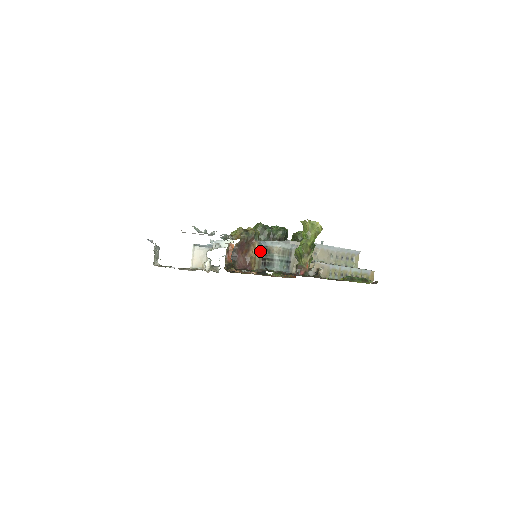
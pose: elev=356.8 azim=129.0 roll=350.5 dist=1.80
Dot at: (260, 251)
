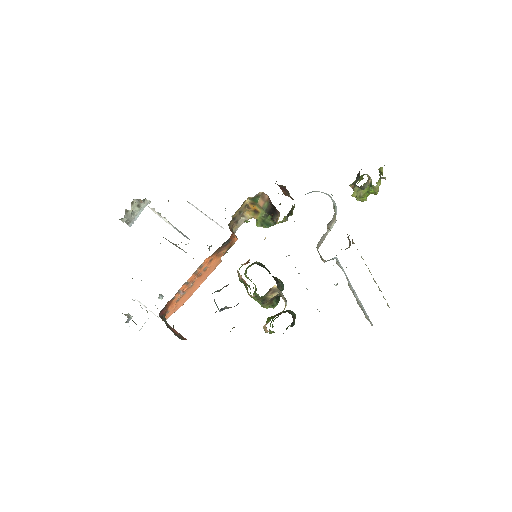
Dot at: occluded
